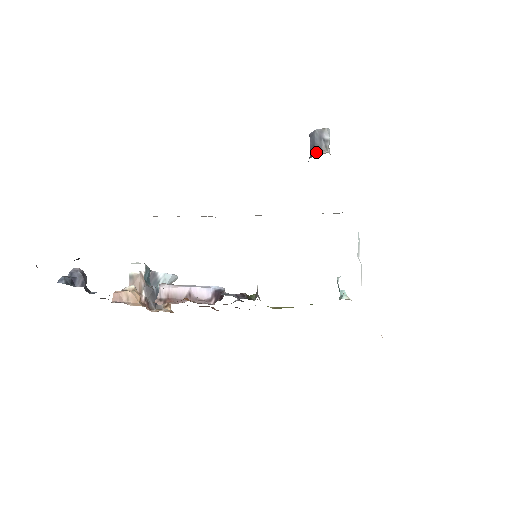
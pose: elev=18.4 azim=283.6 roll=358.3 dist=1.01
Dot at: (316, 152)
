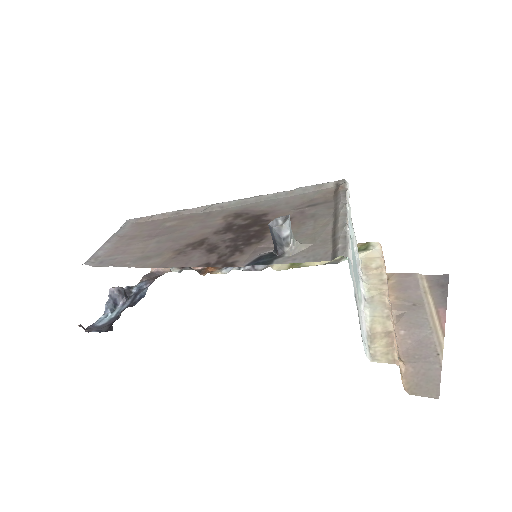
Dot at: (278, 250)
